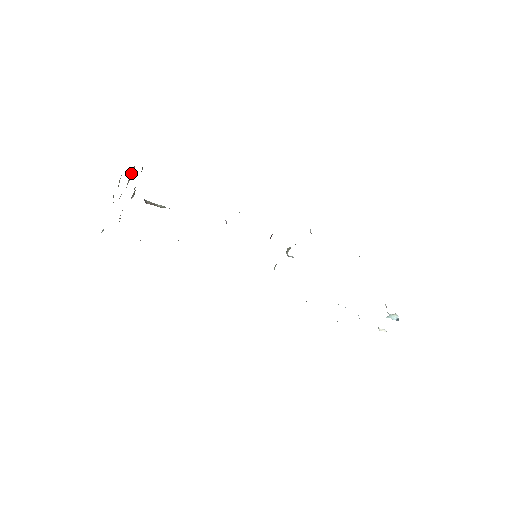
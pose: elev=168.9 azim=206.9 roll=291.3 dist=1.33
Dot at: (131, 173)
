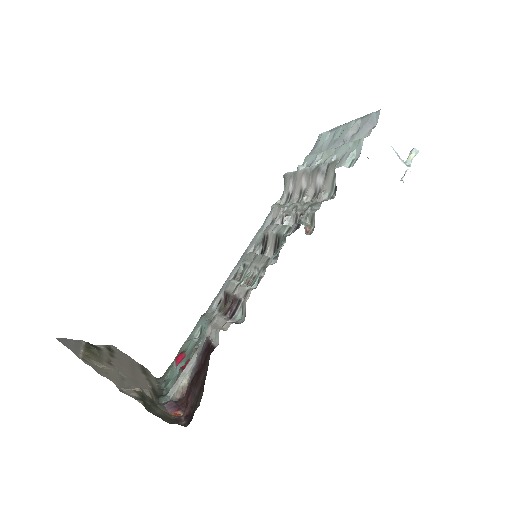
Dot at: (118, 386)
